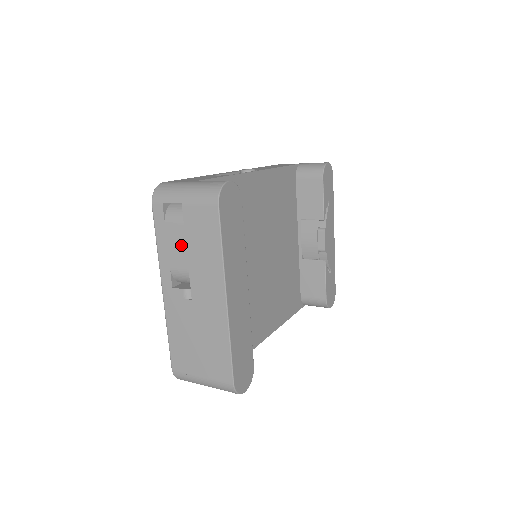
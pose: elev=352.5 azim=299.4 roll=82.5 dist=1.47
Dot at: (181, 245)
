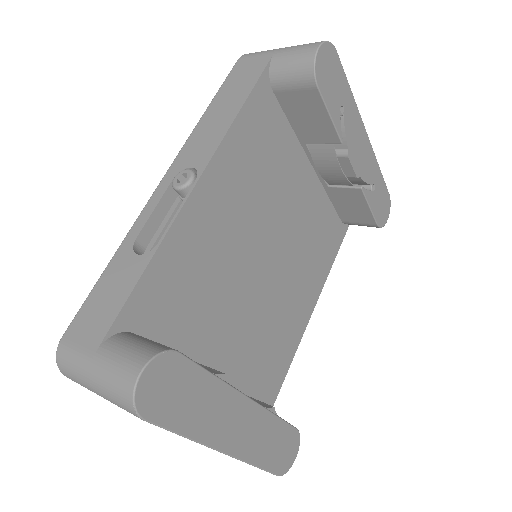
Dot at: occluded
